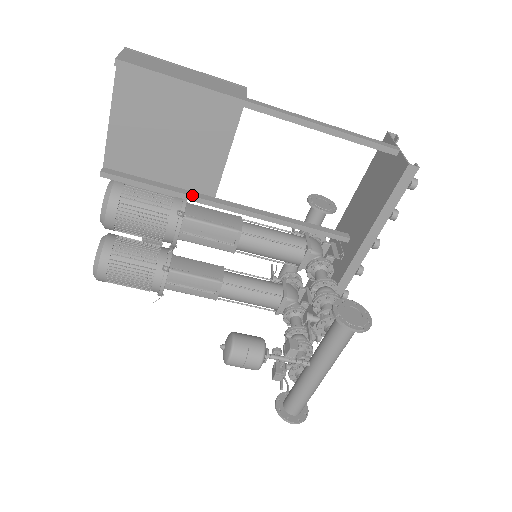
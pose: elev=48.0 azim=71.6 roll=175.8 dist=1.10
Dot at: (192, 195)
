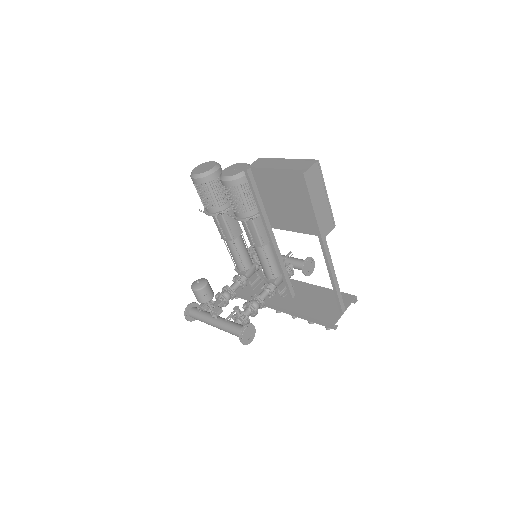
Dot at: (265, 219)
